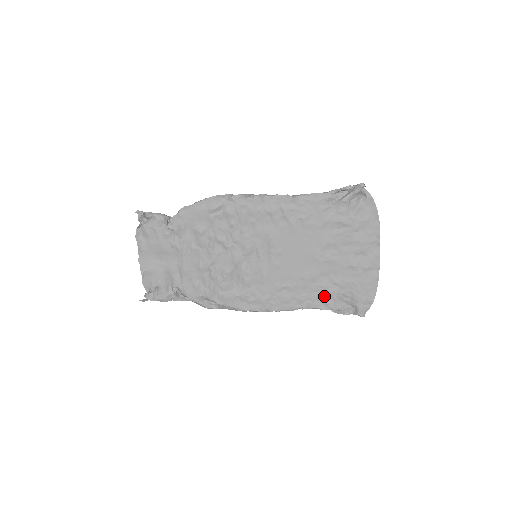
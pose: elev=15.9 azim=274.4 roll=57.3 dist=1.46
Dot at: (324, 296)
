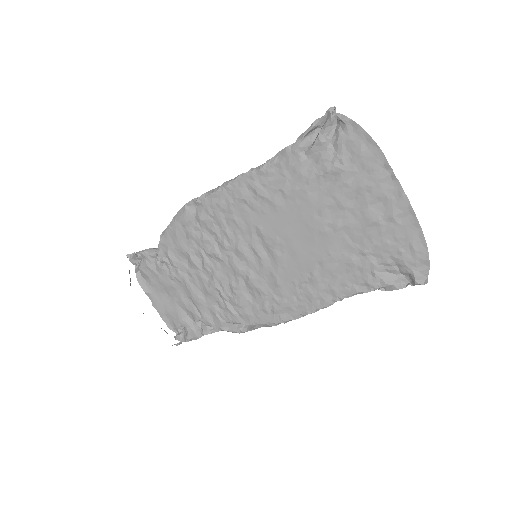
Dot at: (358, 275)
